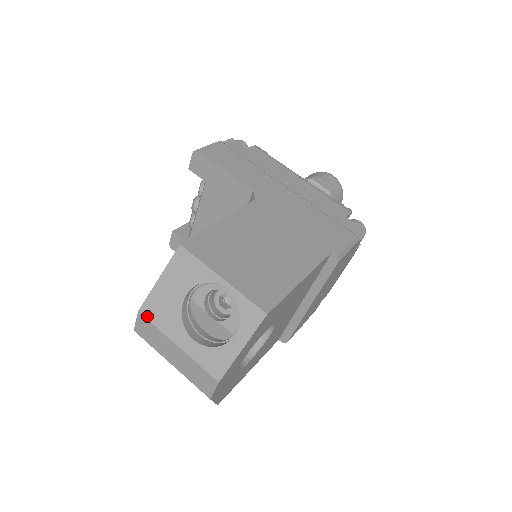
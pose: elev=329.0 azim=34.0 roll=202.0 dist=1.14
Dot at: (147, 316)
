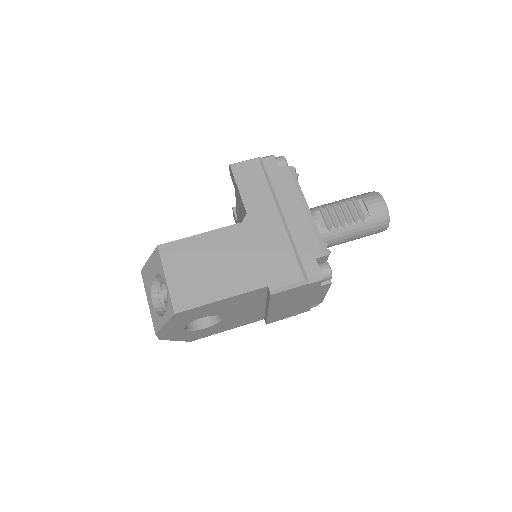
Dot at: (142, 276)
